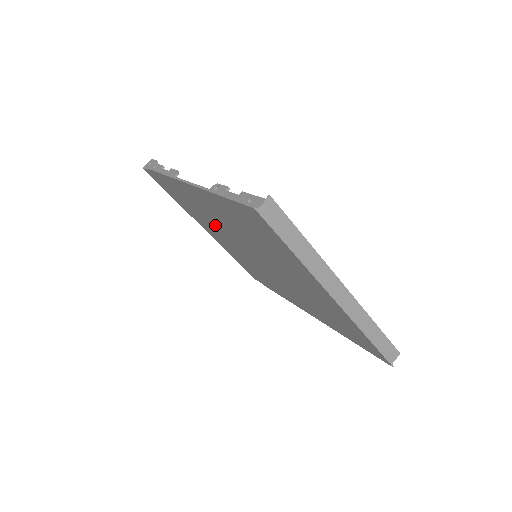
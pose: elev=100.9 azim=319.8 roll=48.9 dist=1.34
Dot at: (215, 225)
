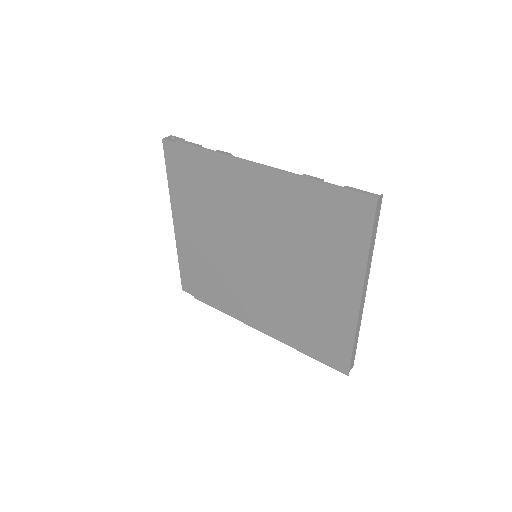
Dot at: (225, 217)
